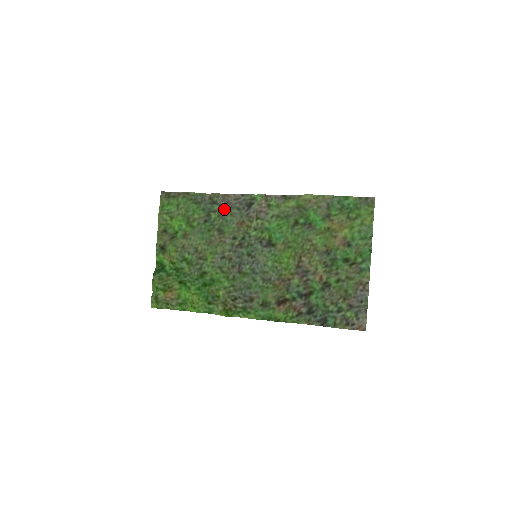
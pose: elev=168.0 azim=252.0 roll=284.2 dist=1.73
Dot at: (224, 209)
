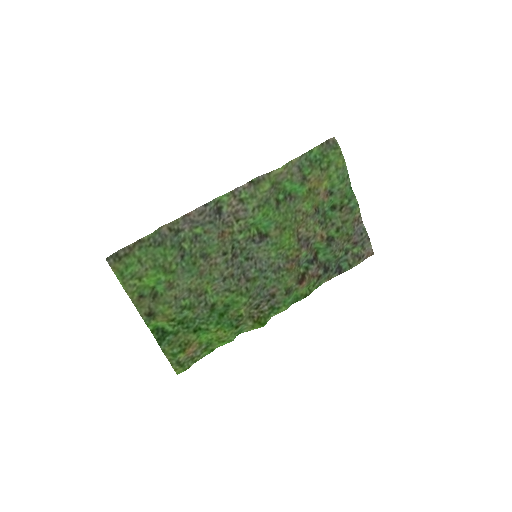
Dot at: (193, 231)
